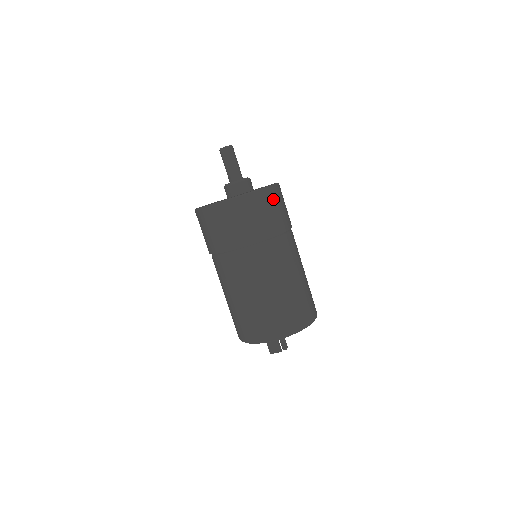
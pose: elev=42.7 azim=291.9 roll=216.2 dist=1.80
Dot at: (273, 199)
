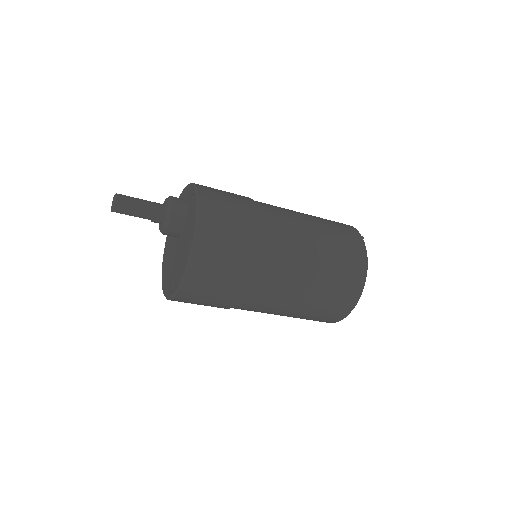
Dot at: (202, 279)
